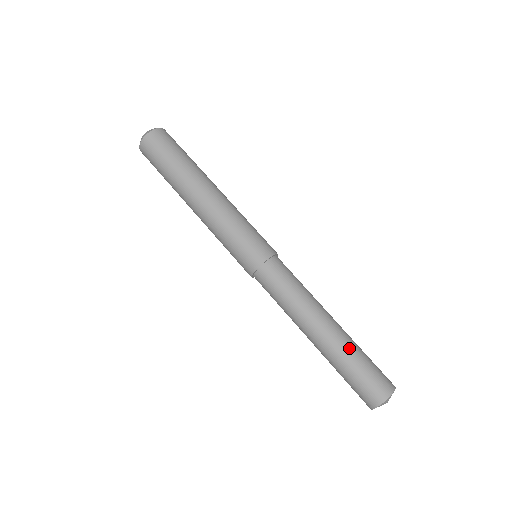
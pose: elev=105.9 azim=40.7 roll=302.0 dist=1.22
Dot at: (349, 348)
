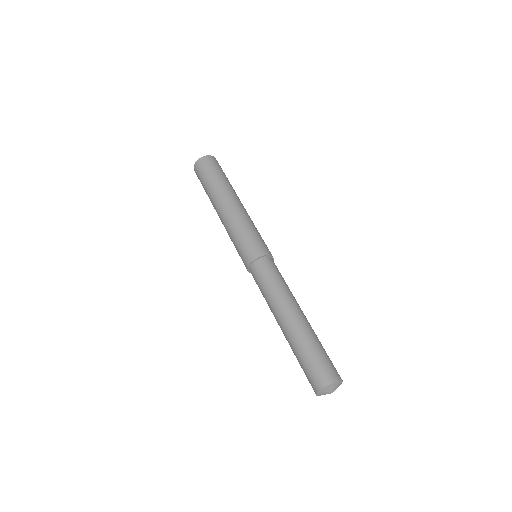
Dot at: (303, 338)
